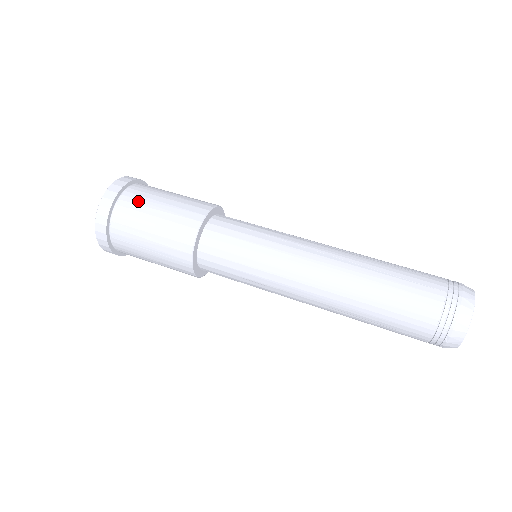
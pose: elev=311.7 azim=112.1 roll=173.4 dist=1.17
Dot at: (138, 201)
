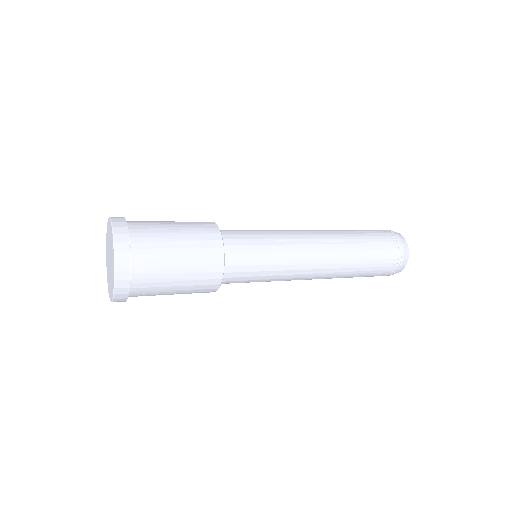
Dot at: occluded
